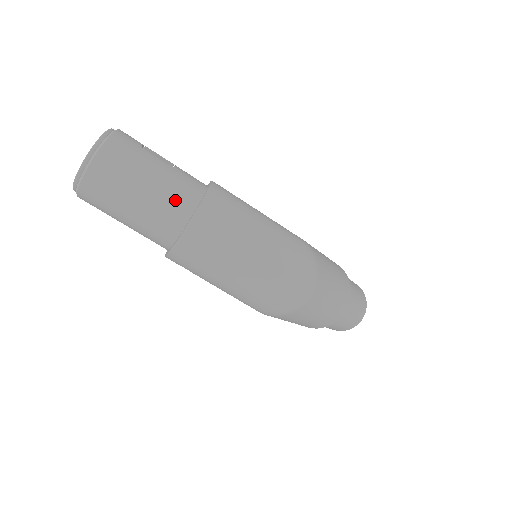
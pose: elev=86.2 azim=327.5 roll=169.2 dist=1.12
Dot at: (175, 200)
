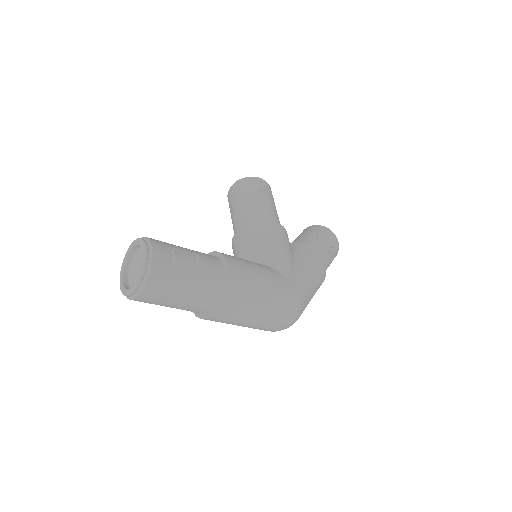
Dot at: (202, 302)
